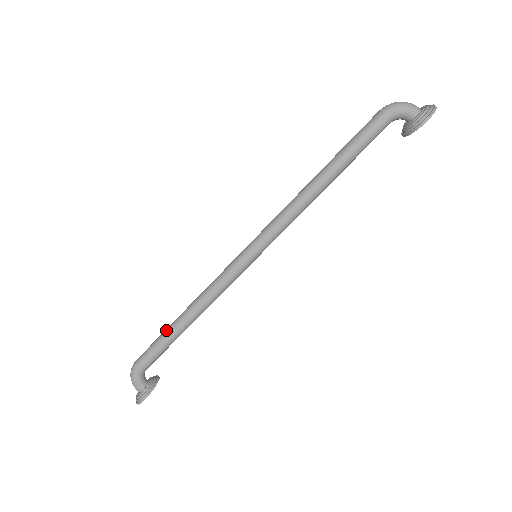
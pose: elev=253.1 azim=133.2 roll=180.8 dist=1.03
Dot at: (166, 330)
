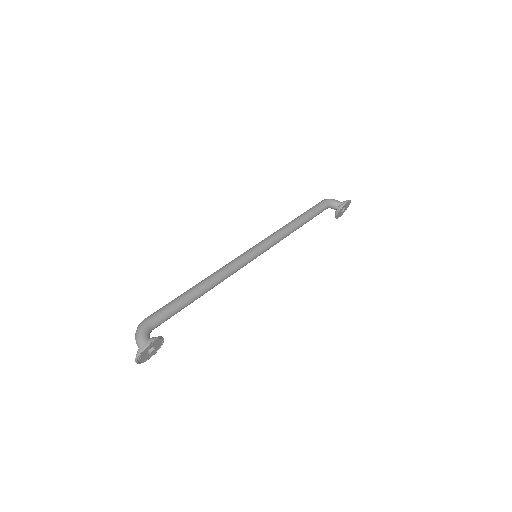
Dot at: occluded
